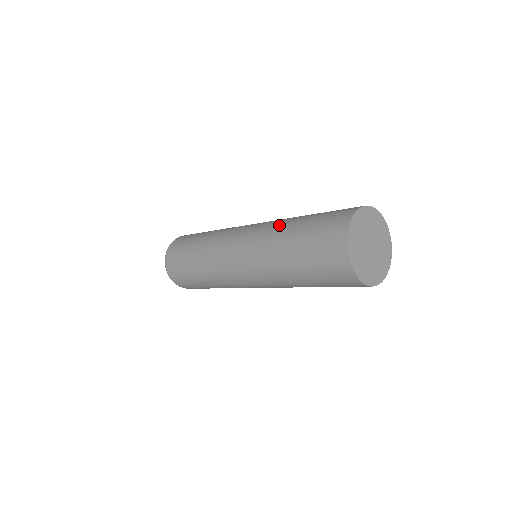
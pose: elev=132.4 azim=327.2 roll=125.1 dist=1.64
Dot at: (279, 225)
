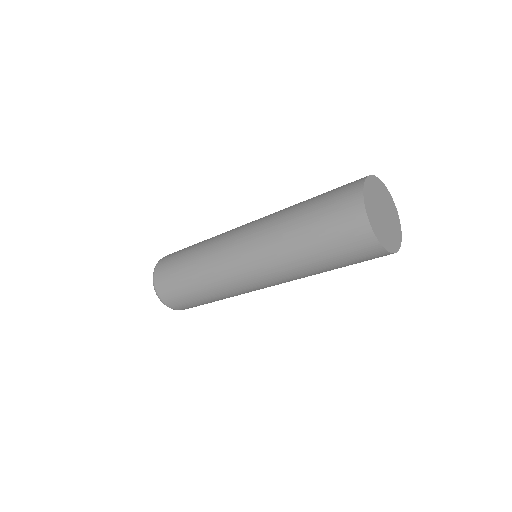
Dot at: (285, 209)
